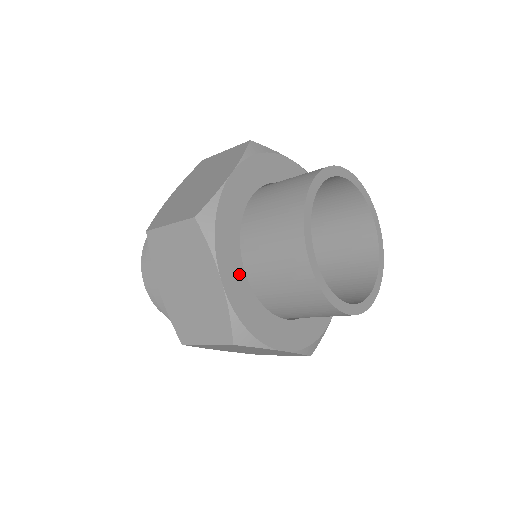
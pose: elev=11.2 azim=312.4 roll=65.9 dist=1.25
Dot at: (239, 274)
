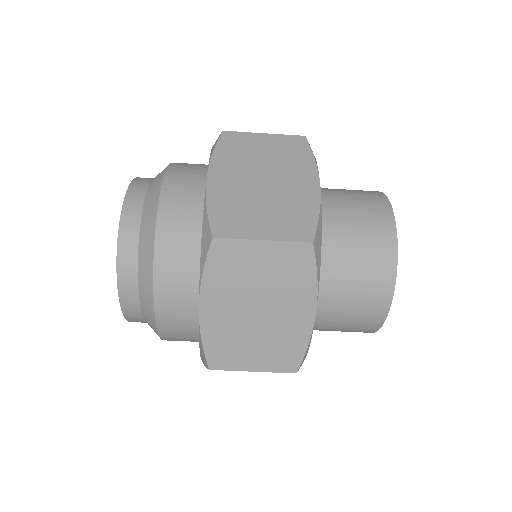
Dot at: occluded
